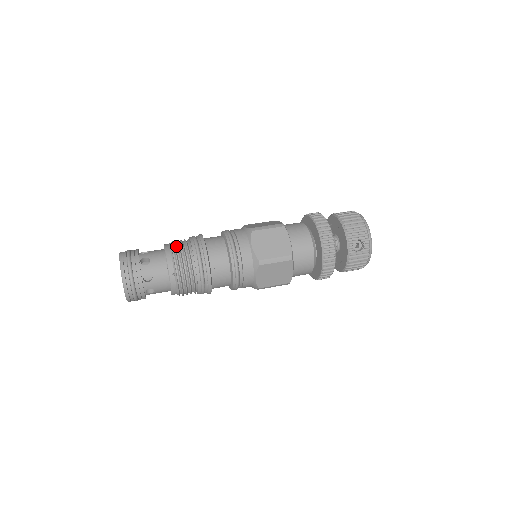
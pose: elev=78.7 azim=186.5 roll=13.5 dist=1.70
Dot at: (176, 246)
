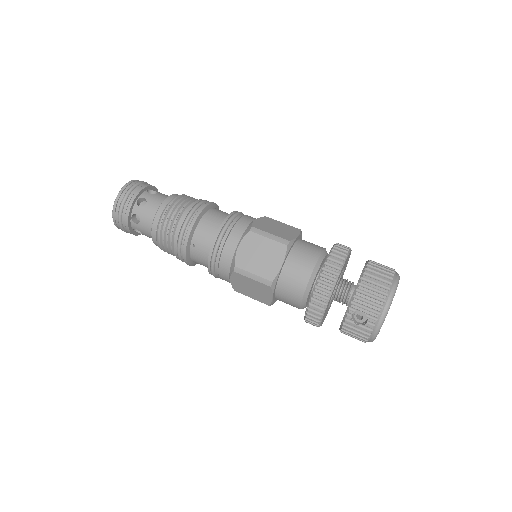
Dot at: (175, 203)
